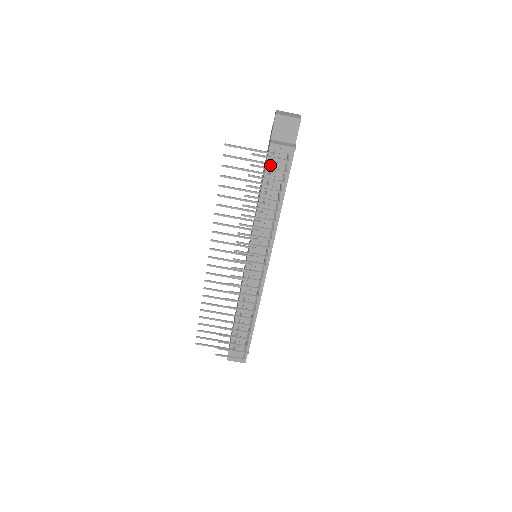
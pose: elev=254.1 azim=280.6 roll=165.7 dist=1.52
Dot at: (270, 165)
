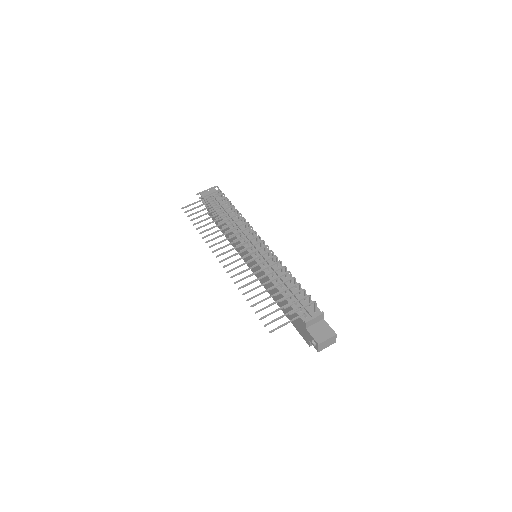
Dot at: (215, 206)
